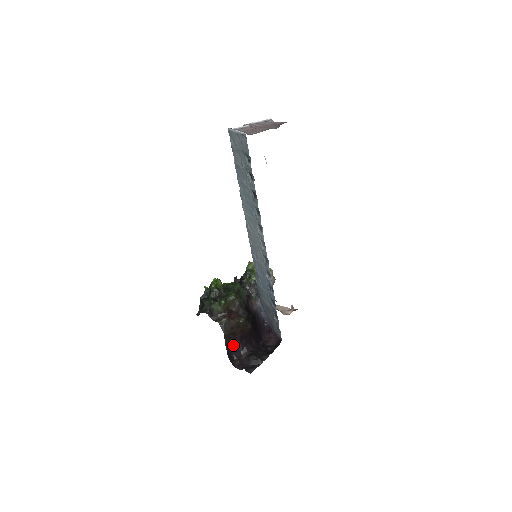
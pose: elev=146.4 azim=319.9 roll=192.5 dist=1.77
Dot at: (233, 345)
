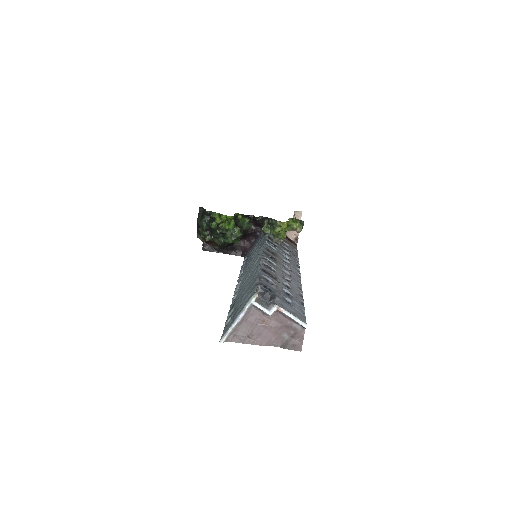
Dot at: occluded
